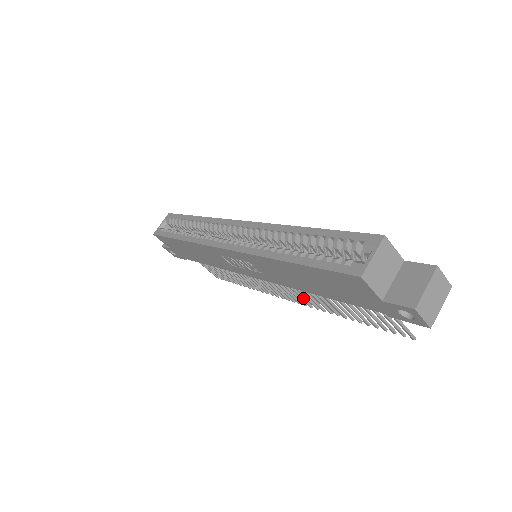
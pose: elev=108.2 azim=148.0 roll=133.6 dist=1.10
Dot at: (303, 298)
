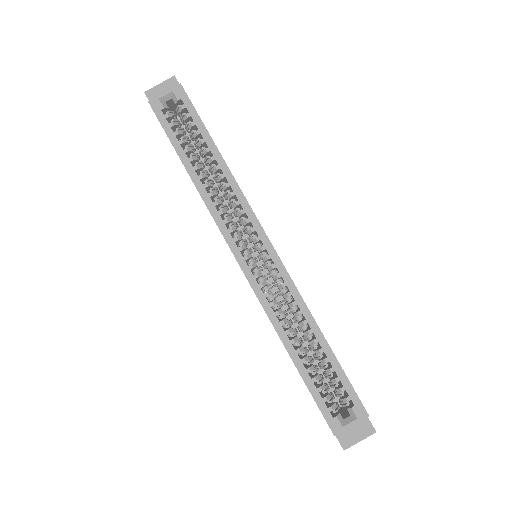
Dot at: occluded
